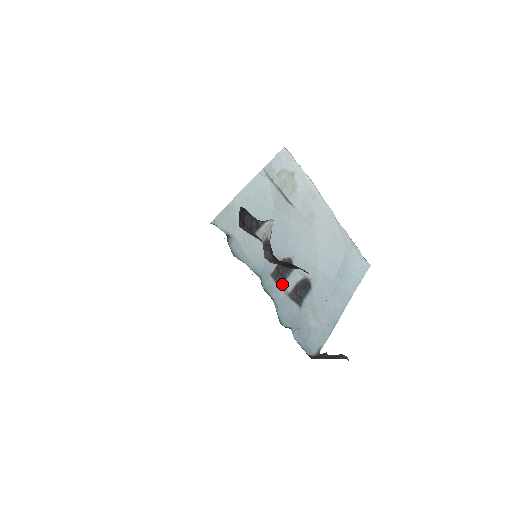
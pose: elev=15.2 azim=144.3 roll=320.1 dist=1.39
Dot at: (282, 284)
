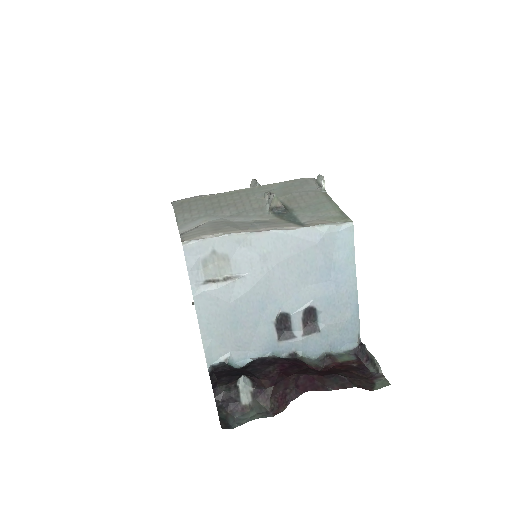
Dot at: (292, 334)
